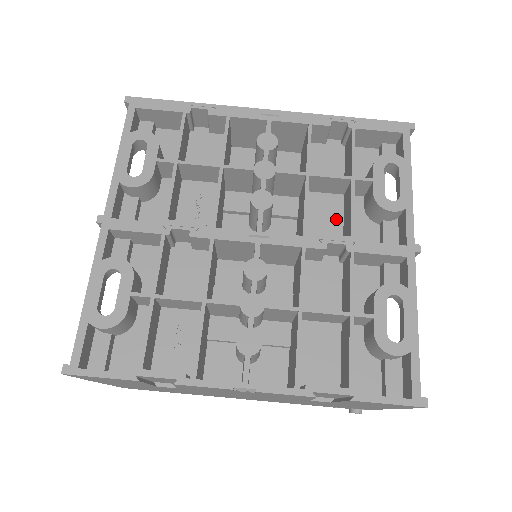
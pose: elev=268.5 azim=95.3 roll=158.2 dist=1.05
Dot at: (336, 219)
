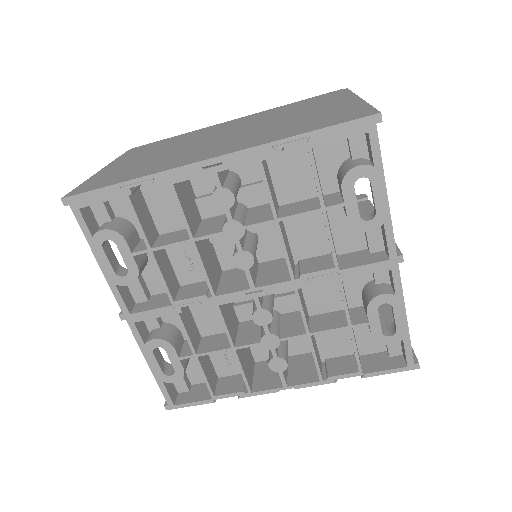
Dot at: (318, 229)
